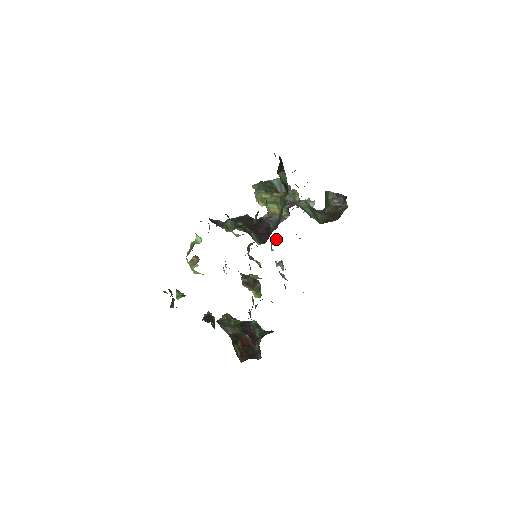
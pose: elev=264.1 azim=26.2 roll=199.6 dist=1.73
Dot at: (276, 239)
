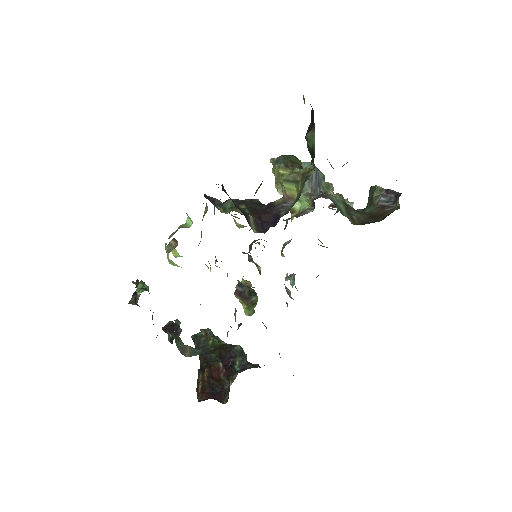
Dot at: (290, 241)
